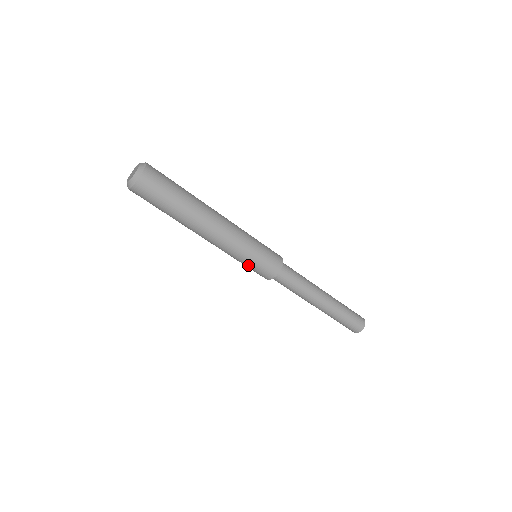
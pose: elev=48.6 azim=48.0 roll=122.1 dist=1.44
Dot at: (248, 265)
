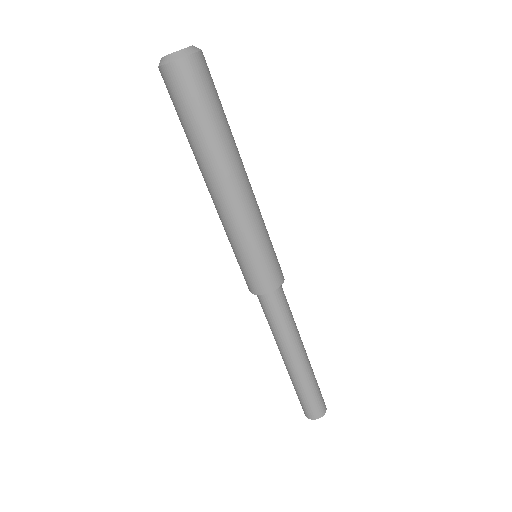
Dot at: (245, 260)
